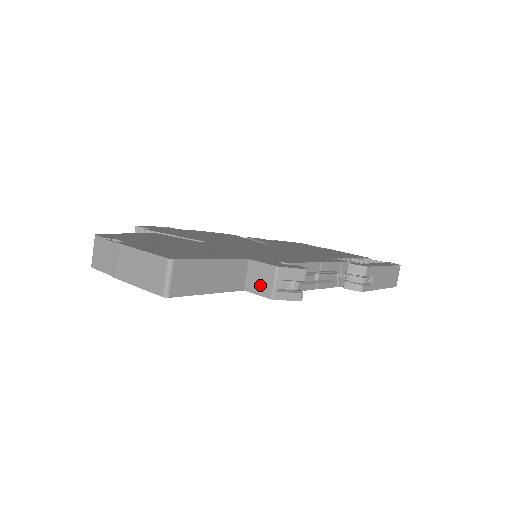
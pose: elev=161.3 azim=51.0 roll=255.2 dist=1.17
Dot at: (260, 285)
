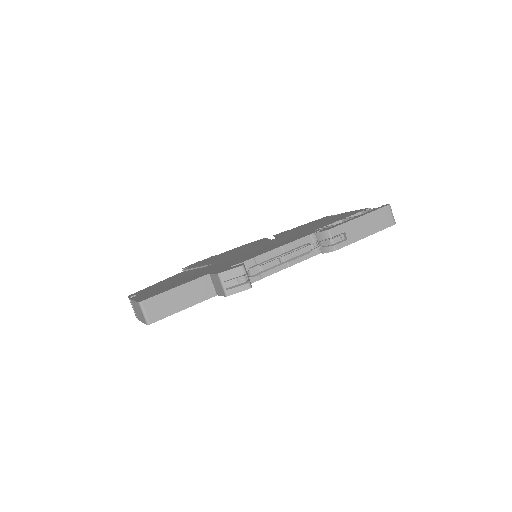
Dot at: (219, 289)
